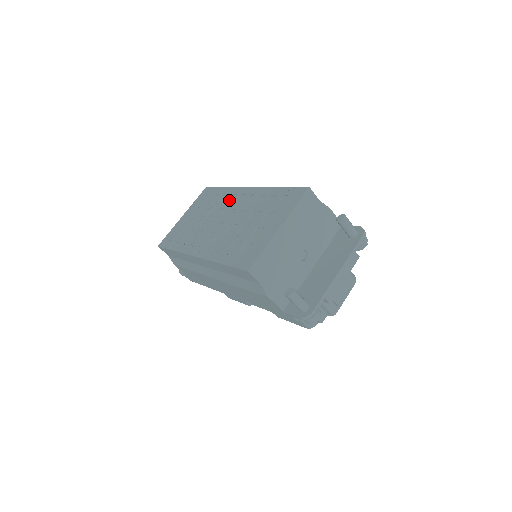
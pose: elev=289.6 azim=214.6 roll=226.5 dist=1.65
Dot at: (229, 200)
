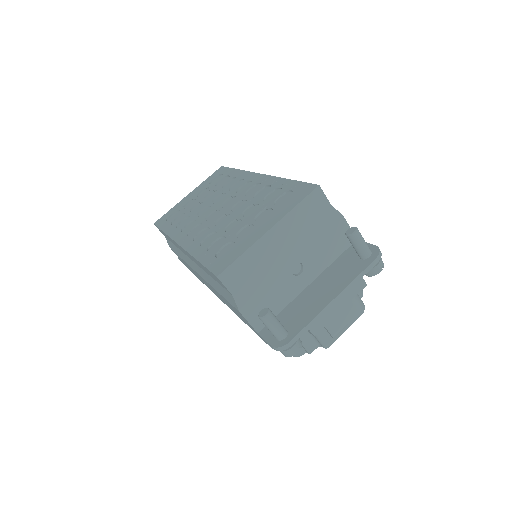
Dot at: (236, 185)
